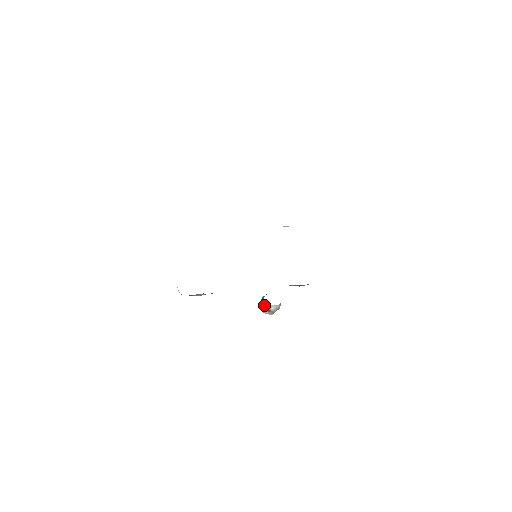
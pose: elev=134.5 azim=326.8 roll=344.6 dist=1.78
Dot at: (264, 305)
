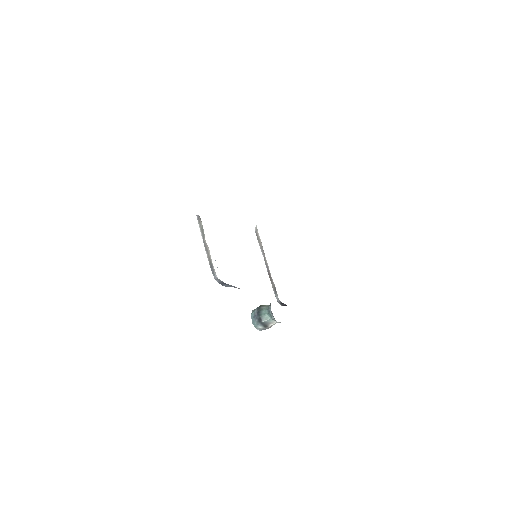
Dot at: (265, 318)
